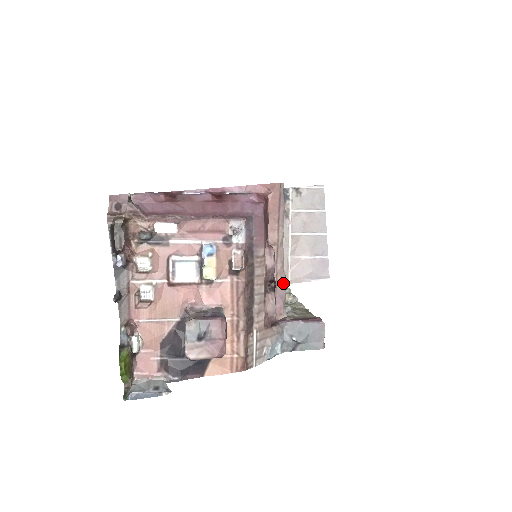
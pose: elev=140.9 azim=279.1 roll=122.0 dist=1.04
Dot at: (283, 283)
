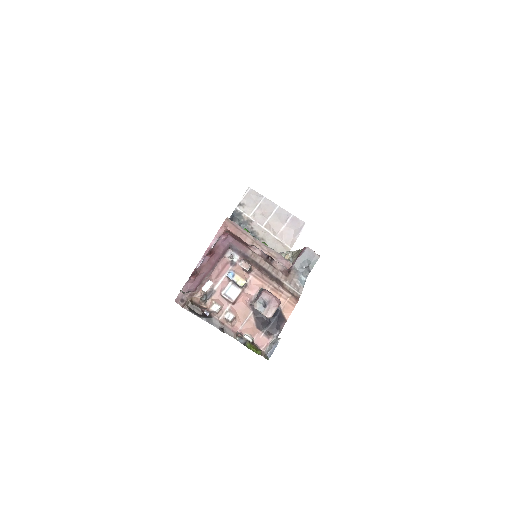
Dot at: (275, 253)
